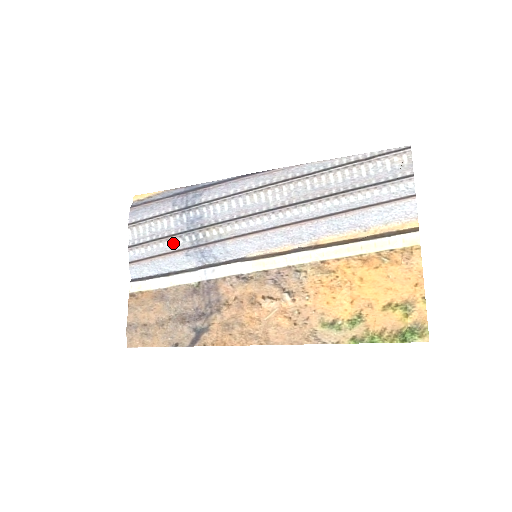
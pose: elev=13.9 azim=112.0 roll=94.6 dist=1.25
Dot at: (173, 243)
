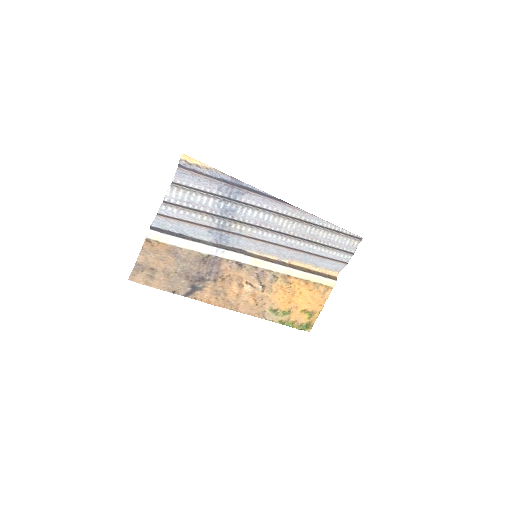
Dot at: (204, 218)
